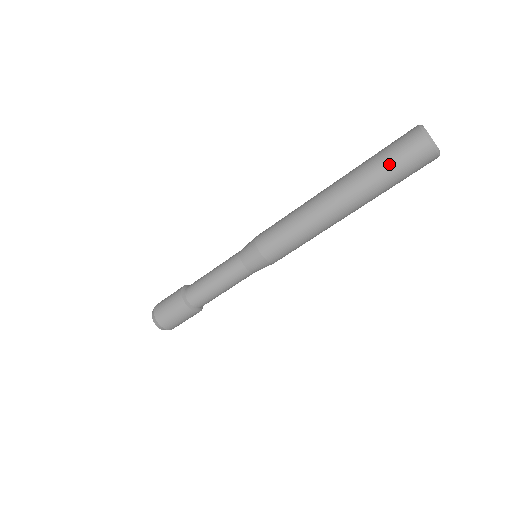
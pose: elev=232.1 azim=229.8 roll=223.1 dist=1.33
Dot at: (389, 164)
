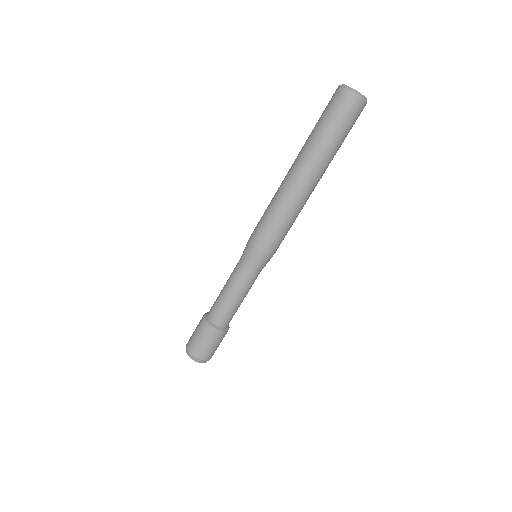
Dot at: (325, 121)
